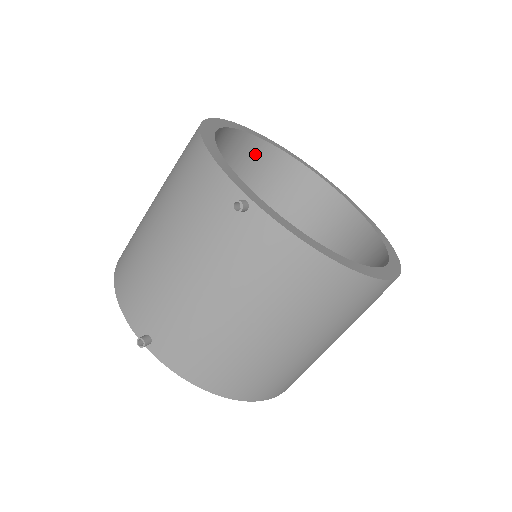
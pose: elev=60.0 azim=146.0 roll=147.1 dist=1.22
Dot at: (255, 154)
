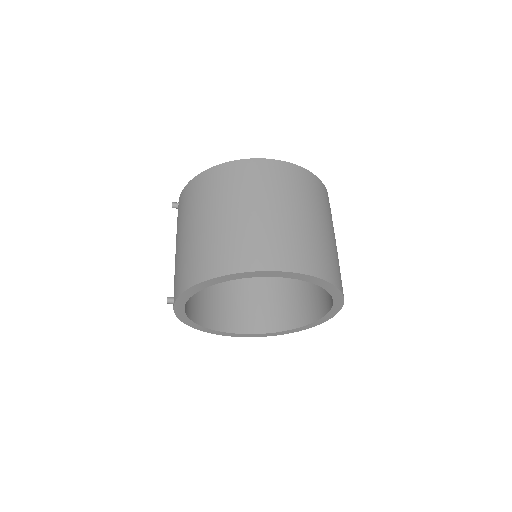
Dot at: occluded
